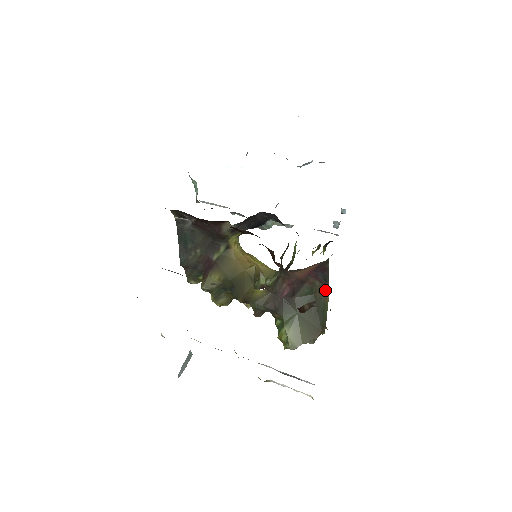
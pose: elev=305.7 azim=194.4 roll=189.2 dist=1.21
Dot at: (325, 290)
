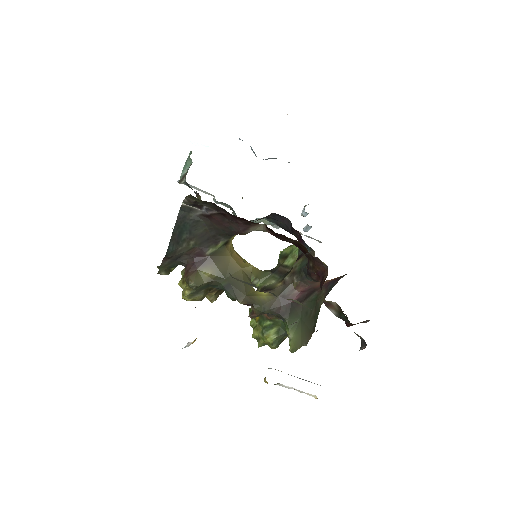
Dot at: (324, 297)
